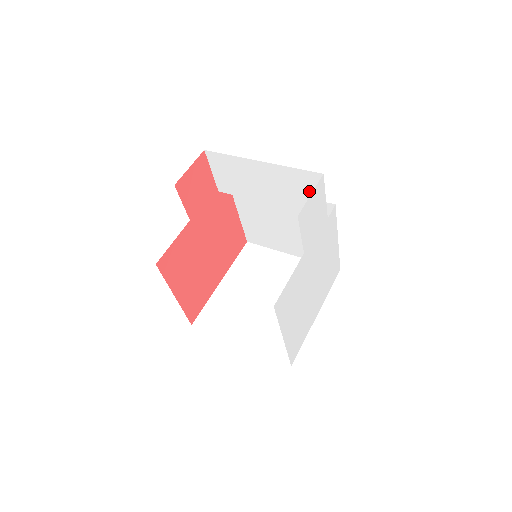
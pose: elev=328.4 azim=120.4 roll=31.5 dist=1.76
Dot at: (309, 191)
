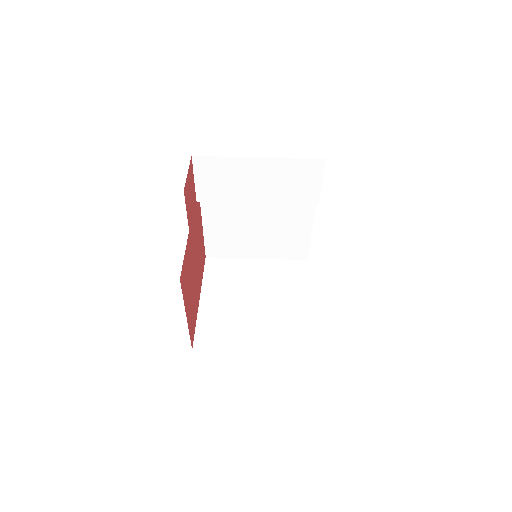
Dot at: (306, 180)
